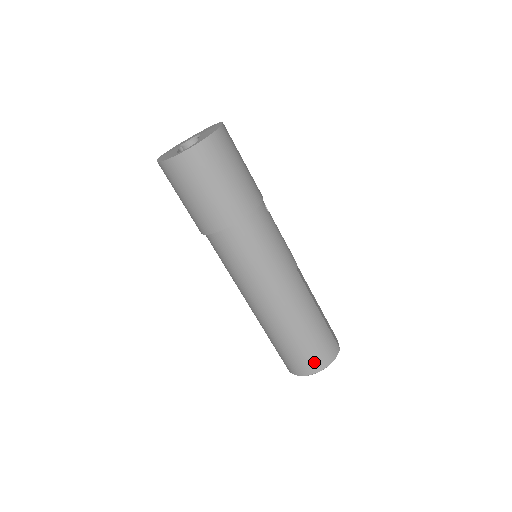
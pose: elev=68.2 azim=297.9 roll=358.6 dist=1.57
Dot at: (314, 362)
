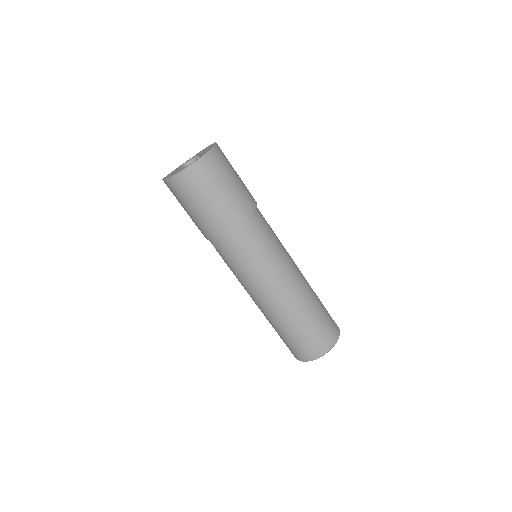
Dot at: (325, 341)
